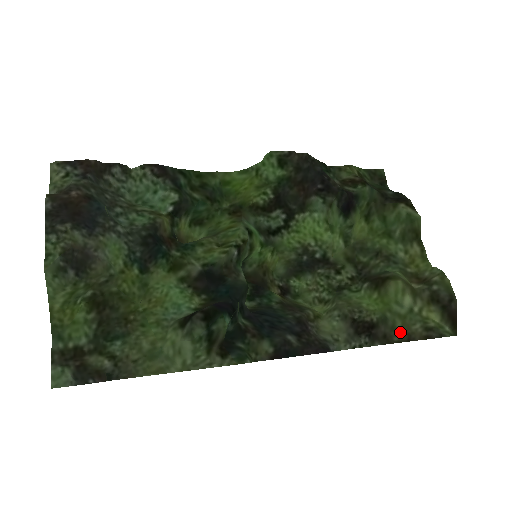
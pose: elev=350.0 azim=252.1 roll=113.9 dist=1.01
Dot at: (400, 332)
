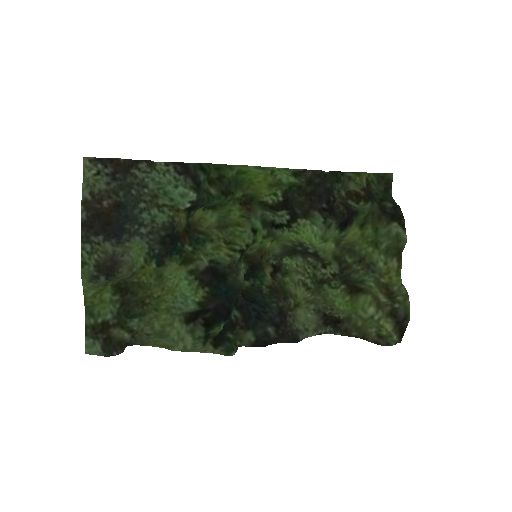
Dot at: (359, 330)
